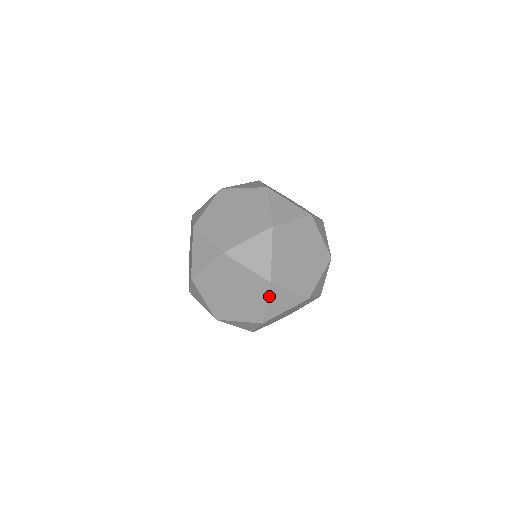
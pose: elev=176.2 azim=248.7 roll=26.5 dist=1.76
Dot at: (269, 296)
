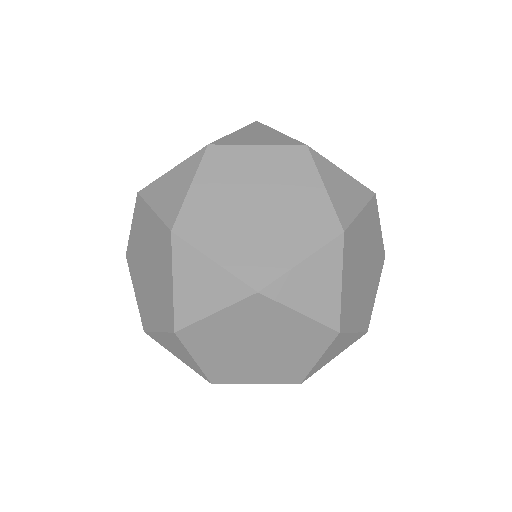
Dot at: (327, 350)
